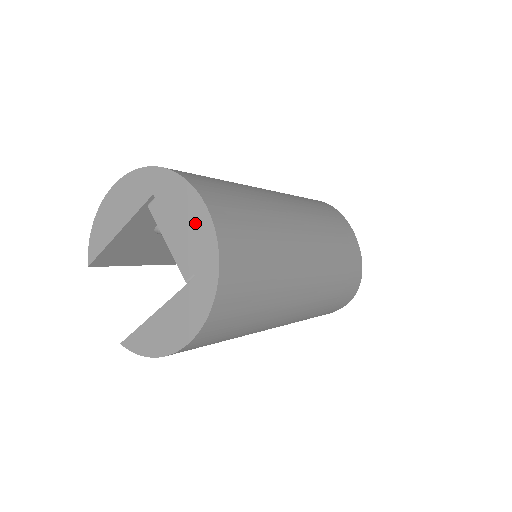
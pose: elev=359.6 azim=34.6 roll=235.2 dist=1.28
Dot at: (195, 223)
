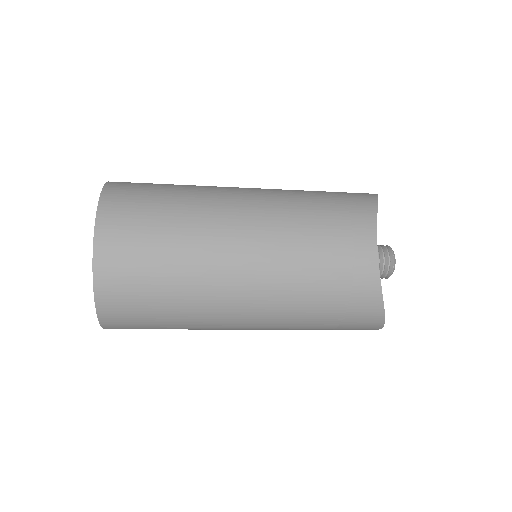
Dot at: occluded
